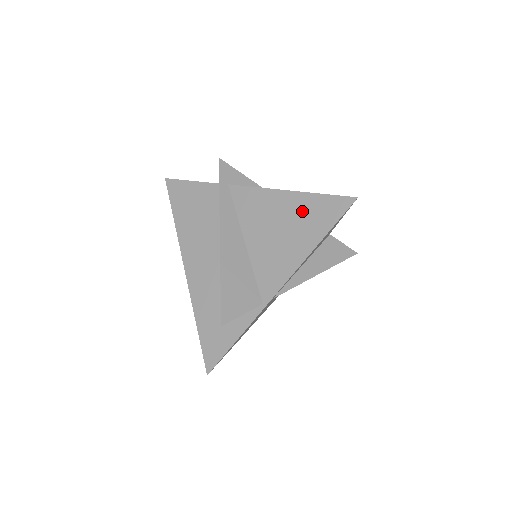
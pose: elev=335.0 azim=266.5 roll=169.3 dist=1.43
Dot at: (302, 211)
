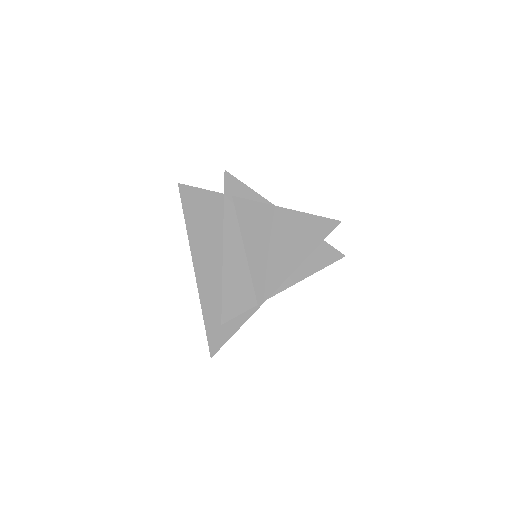
Dot at: (294, 228)
